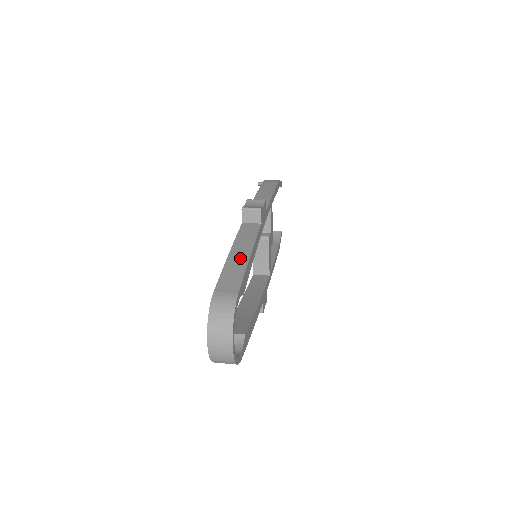
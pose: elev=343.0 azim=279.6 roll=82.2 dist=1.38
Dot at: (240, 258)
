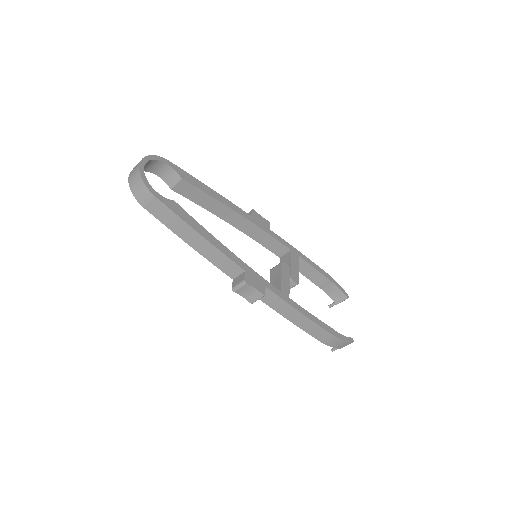
Dot at: occluded
